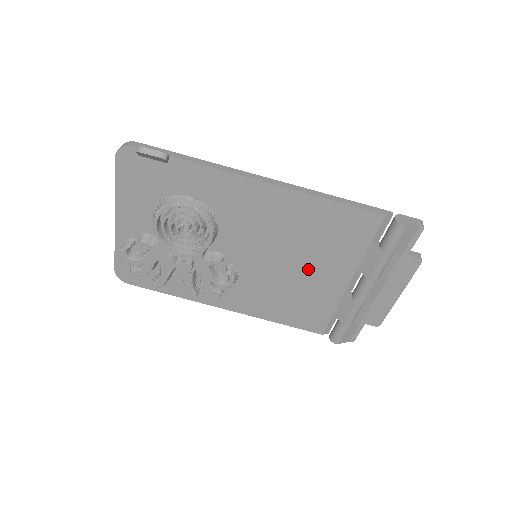
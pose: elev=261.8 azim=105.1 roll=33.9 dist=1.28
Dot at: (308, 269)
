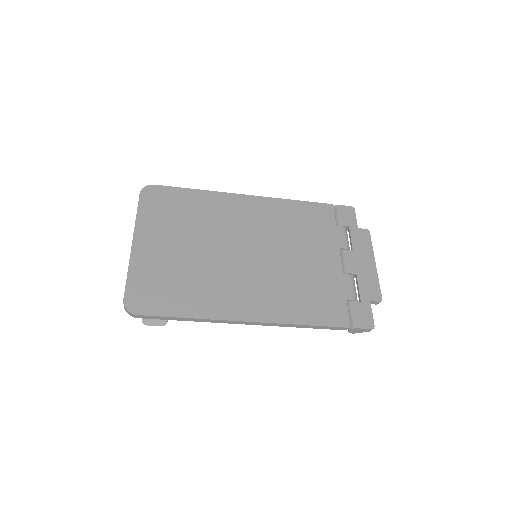
Dot at: occluded
